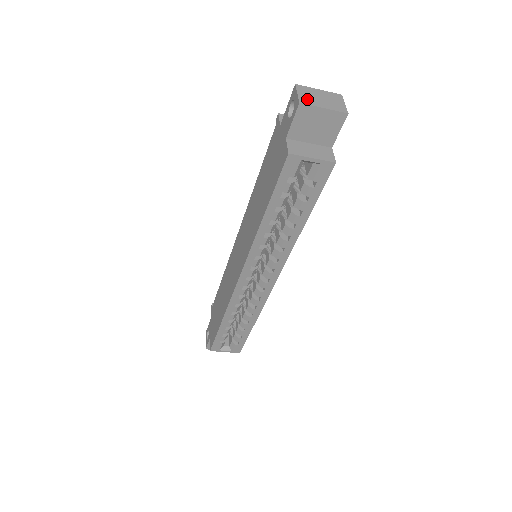
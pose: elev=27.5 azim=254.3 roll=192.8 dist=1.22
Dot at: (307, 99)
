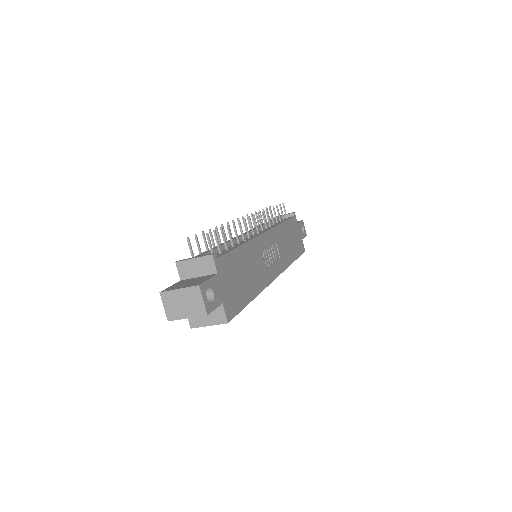
Dot at: (172, 312)
